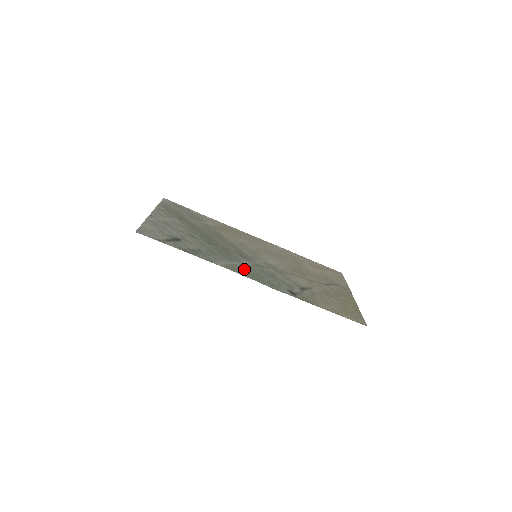
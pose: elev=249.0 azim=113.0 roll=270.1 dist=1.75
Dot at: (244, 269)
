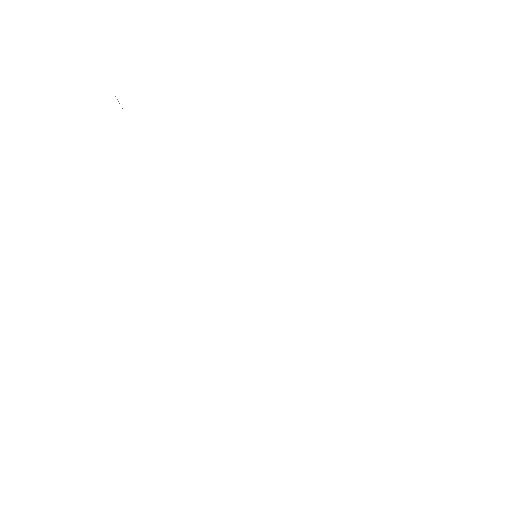
Dot at: occluded
